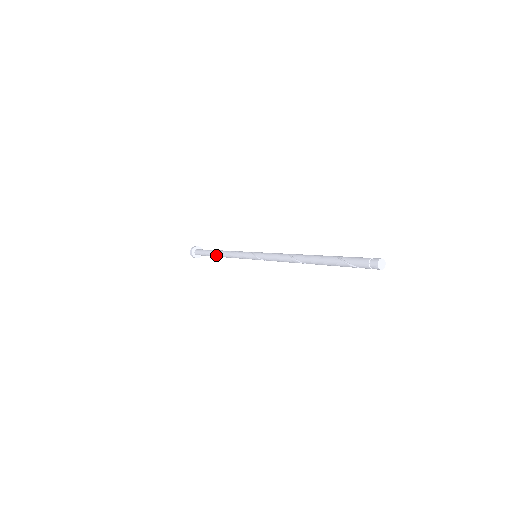
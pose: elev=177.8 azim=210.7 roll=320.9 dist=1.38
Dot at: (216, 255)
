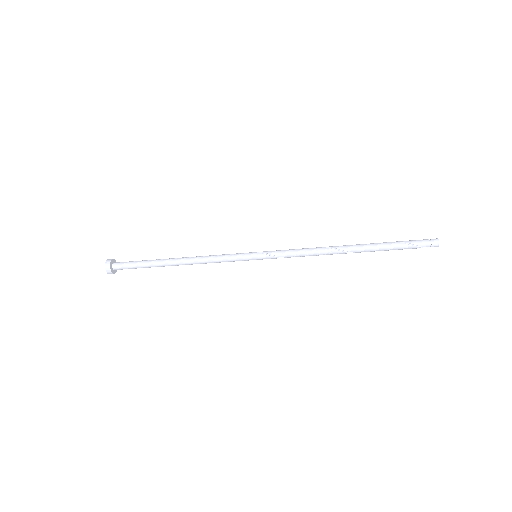
Dot at: (171, 261)
